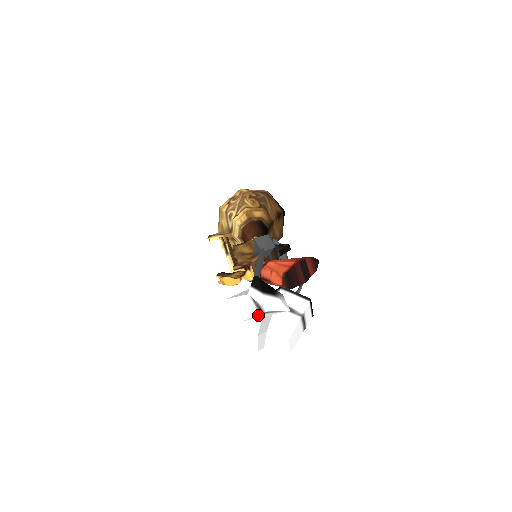
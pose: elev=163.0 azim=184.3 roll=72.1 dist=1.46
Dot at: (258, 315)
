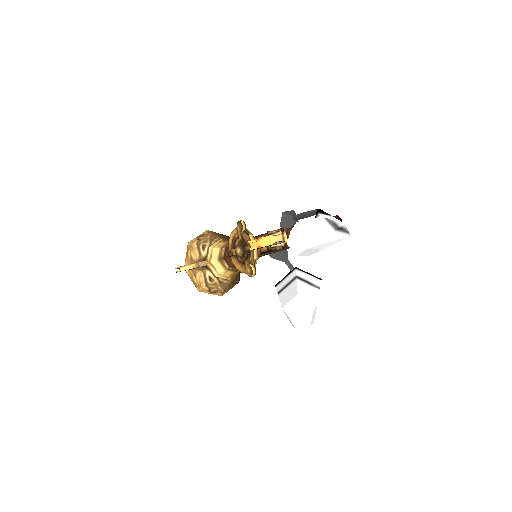
Dot at: (329, 234)
